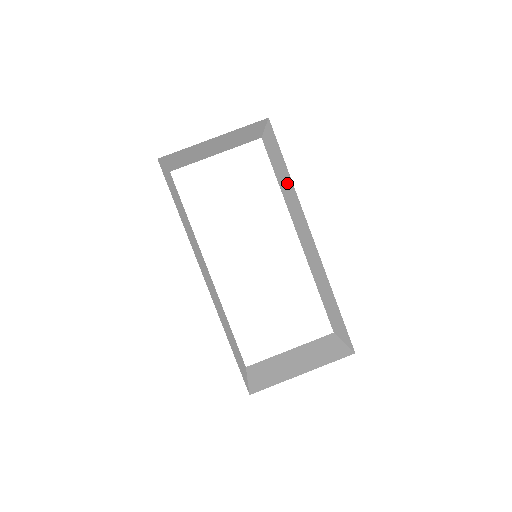
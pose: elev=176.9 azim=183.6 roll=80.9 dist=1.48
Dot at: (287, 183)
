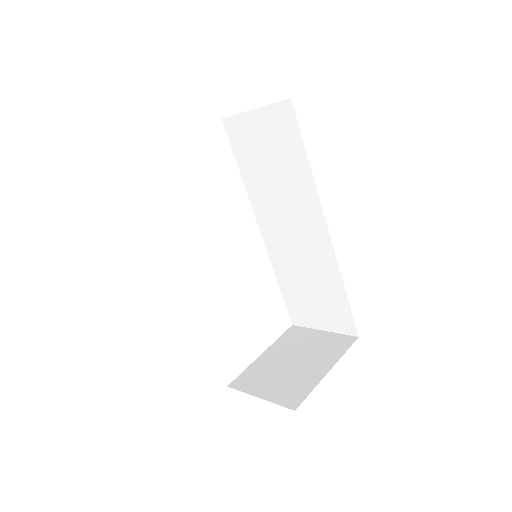
Dot at: (286, 172)
